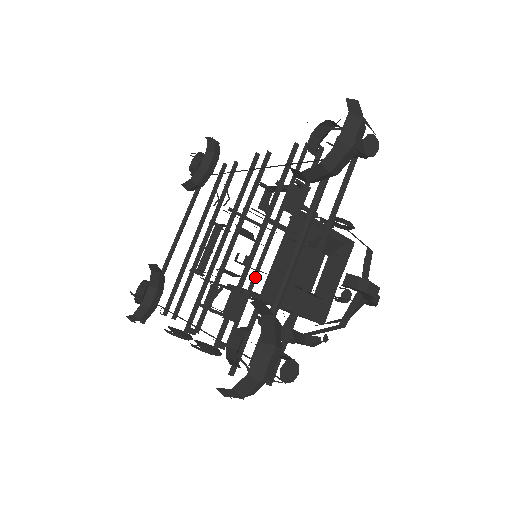
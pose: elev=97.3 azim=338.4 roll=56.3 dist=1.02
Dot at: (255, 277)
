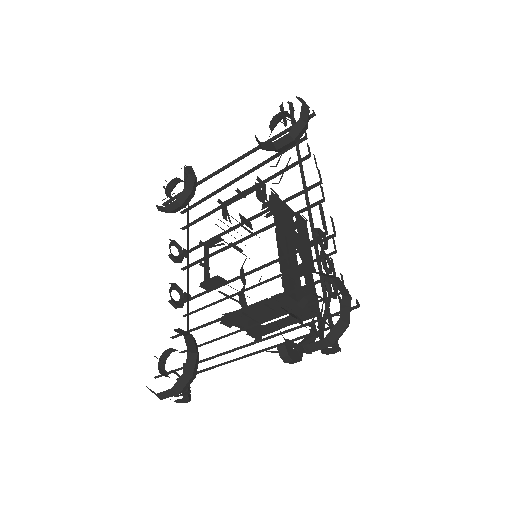
Dot at: (227, 298)
